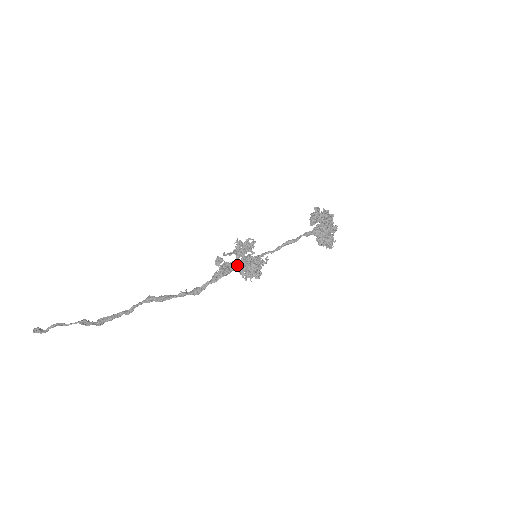
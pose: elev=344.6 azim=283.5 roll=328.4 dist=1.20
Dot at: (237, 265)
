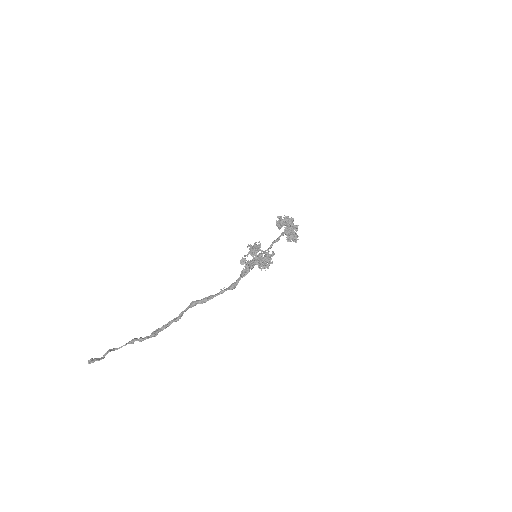
Dot at: (256, 261)
